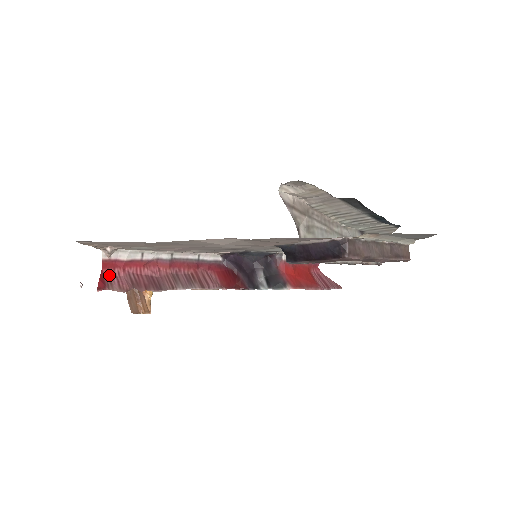
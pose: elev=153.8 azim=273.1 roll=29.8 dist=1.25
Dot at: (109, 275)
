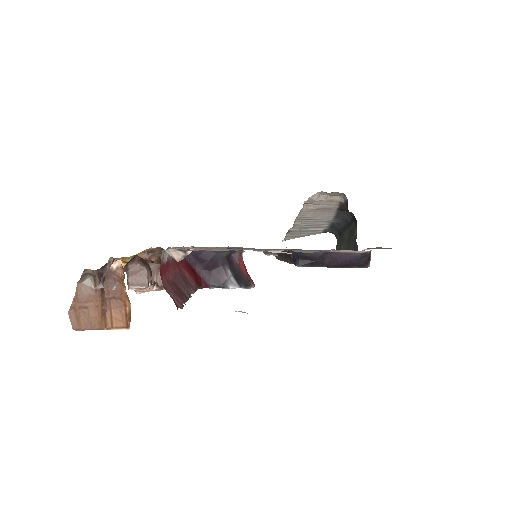
Dot at: (163, 285)
